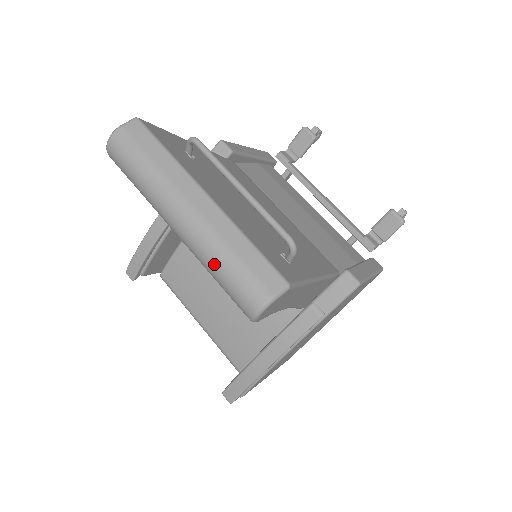
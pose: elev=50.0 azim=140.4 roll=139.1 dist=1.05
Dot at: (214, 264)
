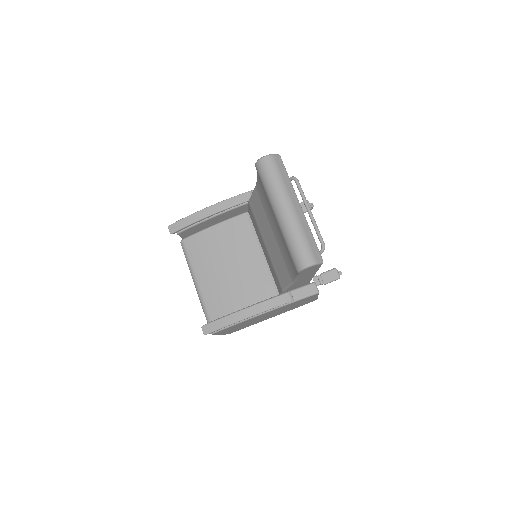
Dot at: (295, 237)
